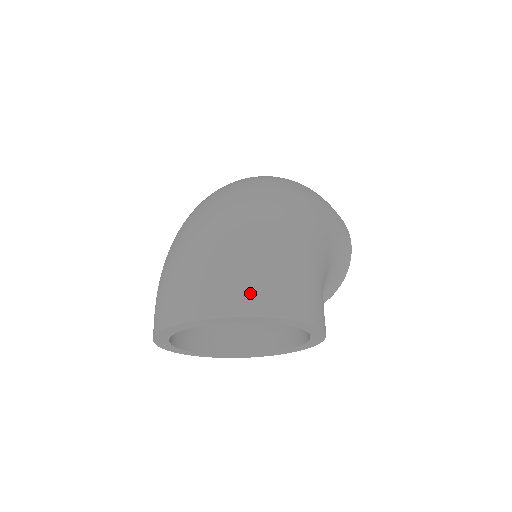
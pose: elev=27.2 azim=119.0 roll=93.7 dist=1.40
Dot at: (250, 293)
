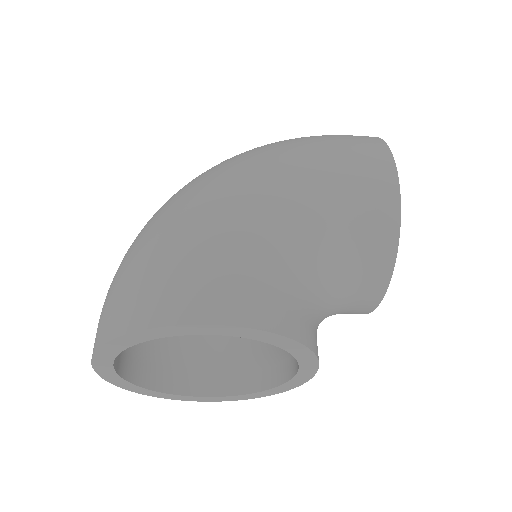
Dot at: (109, 315)
